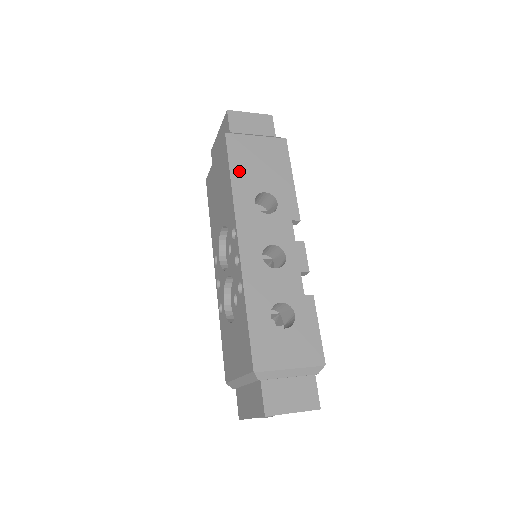
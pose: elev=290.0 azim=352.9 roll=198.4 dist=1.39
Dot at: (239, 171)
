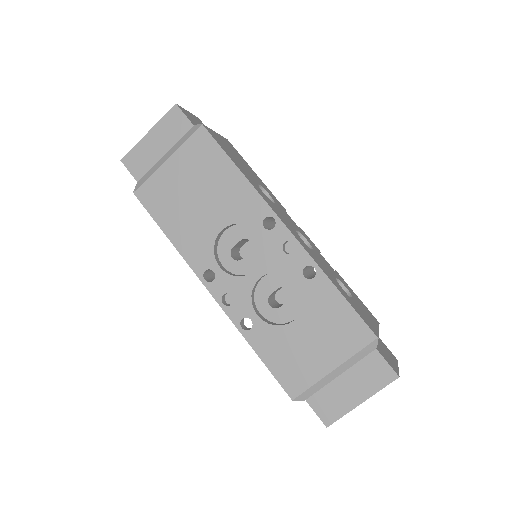
Dot at: (236, 162)
